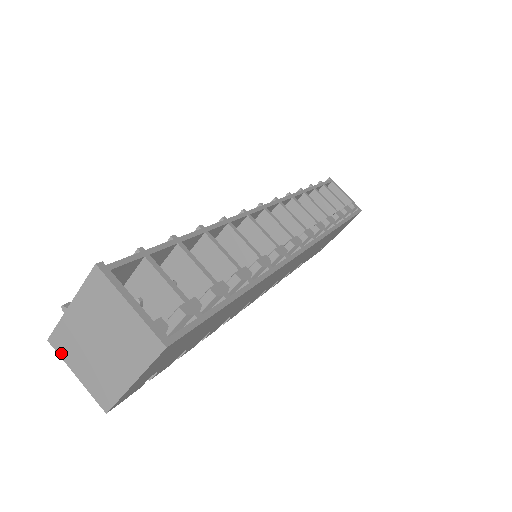
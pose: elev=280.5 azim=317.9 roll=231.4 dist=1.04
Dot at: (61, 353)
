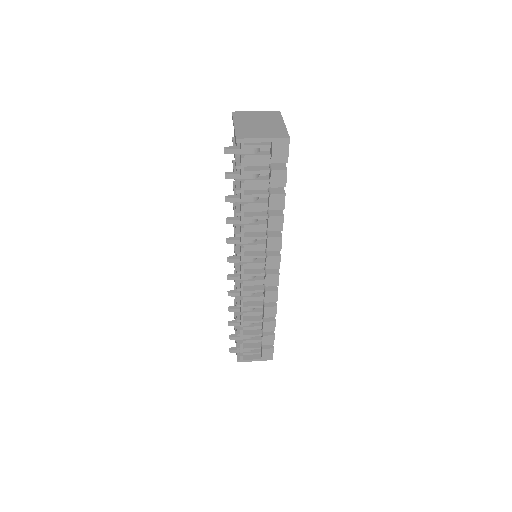
Dot at: (247, 137)
